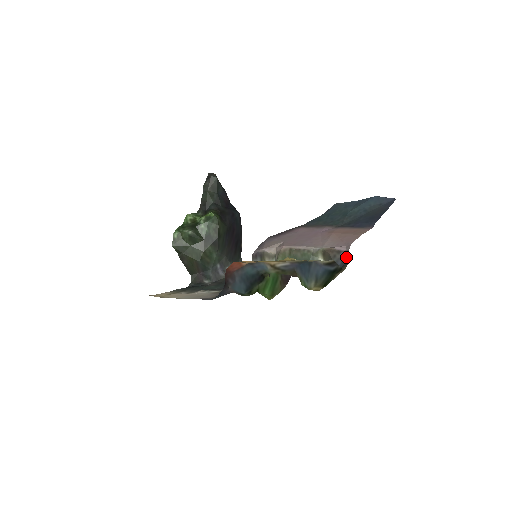
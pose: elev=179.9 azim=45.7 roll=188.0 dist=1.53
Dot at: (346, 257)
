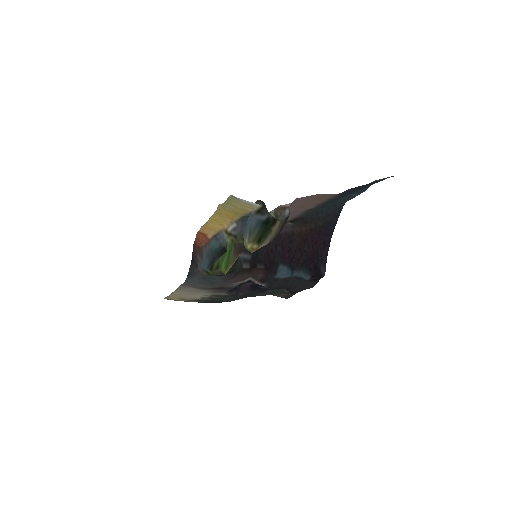
Dot at: (289, 212)
